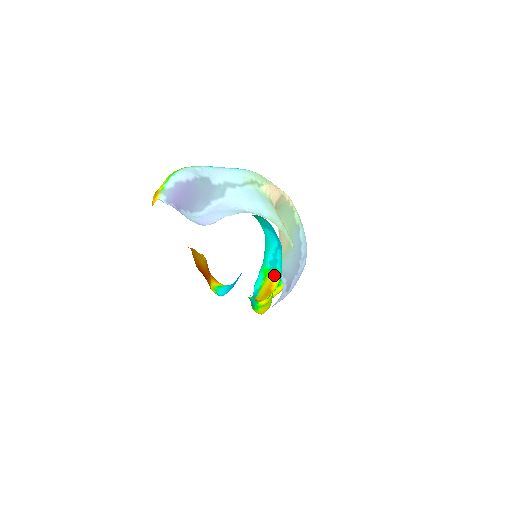
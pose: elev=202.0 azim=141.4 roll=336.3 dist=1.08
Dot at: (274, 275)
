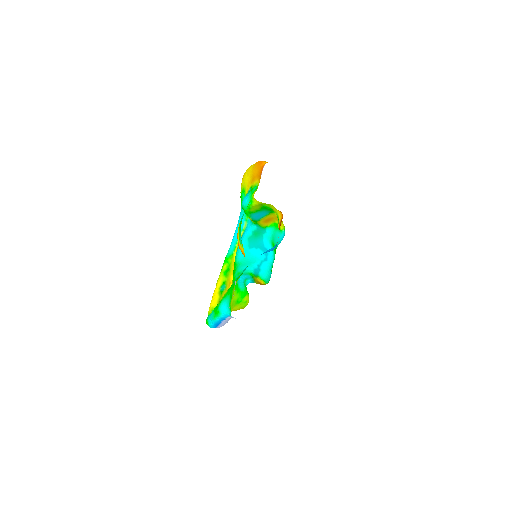
Dot at: (258, 278)
